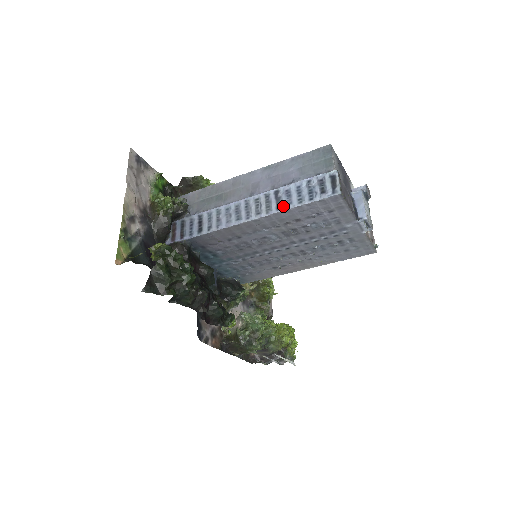
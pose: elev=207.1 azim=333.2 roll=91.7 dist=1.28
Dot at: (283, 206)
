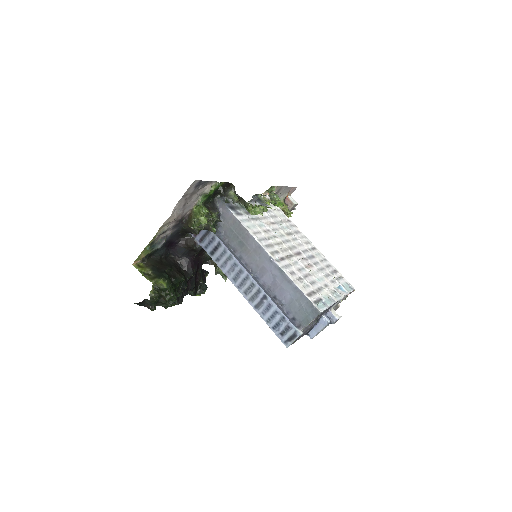
Dot at: (259, 310)
